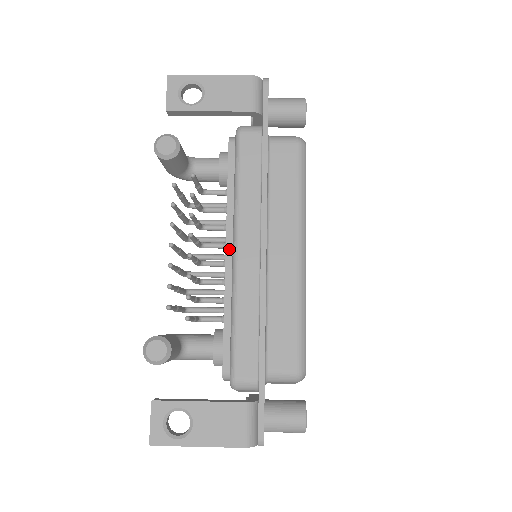
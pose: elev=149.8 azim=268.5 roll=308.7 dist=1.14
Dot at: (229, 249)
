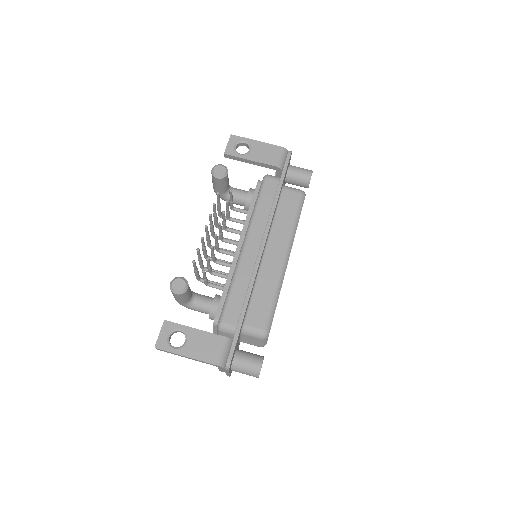
Dot at: (240, 244)
